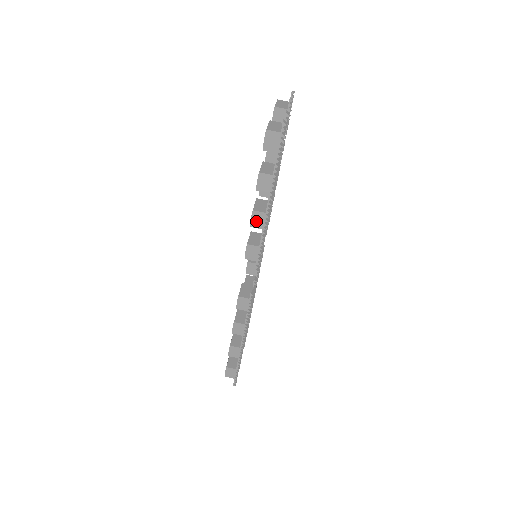
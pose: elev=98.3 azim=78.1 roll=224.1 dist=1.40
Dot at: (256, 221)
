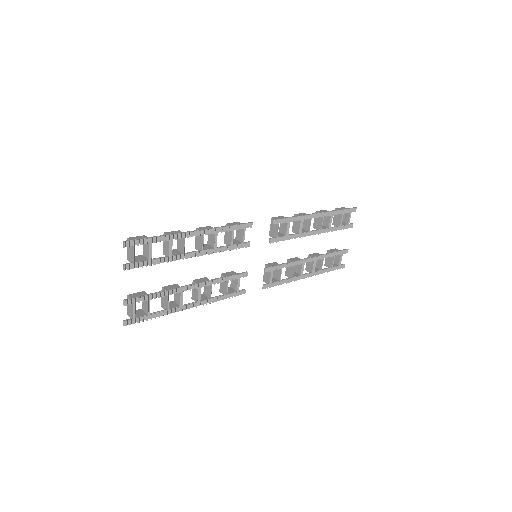
Dot at: occluded
